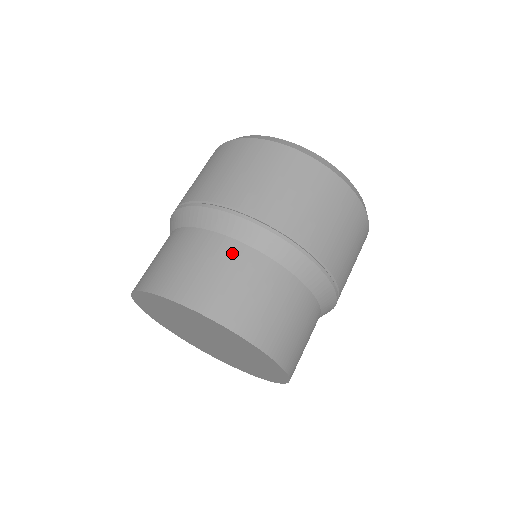
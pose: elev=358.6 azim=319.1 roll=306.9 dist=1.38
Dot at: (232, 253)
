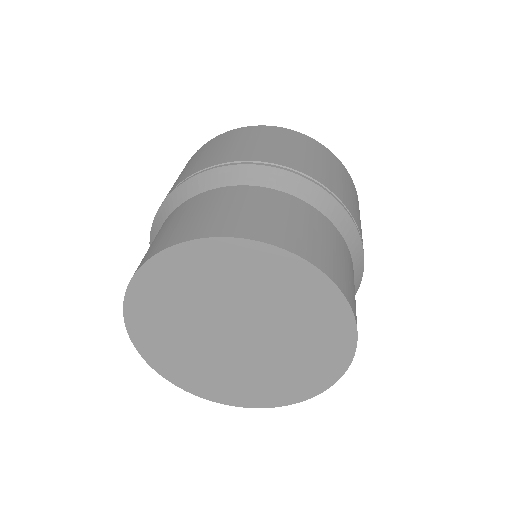
Dot at: (270, 197)
